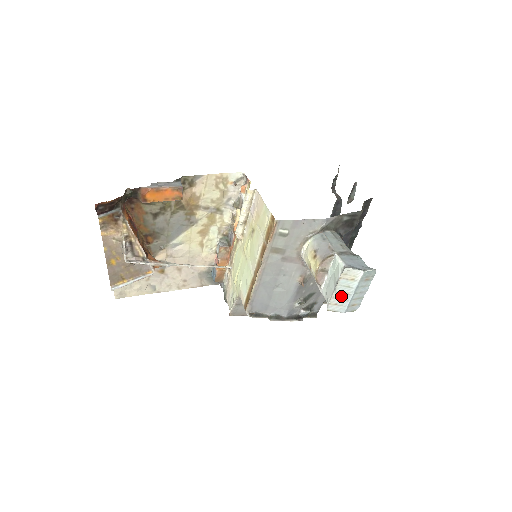
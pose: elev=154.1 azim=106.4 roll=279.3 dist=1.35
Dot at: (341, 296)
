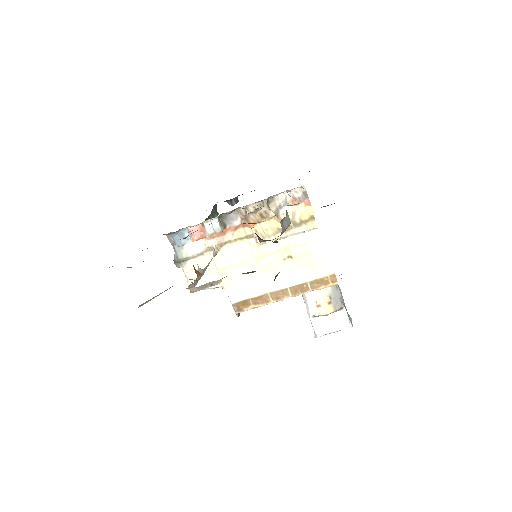
Dot at: (329, 333)
